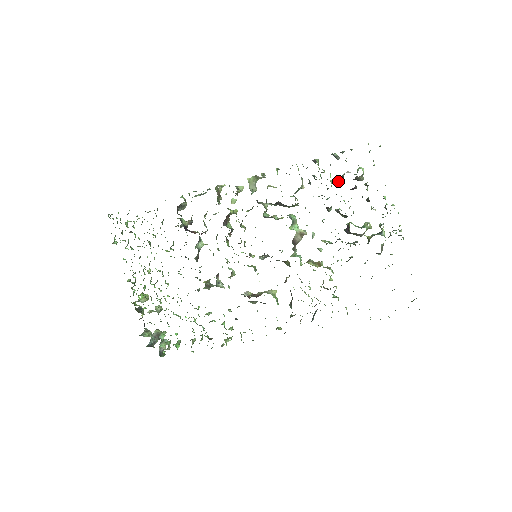
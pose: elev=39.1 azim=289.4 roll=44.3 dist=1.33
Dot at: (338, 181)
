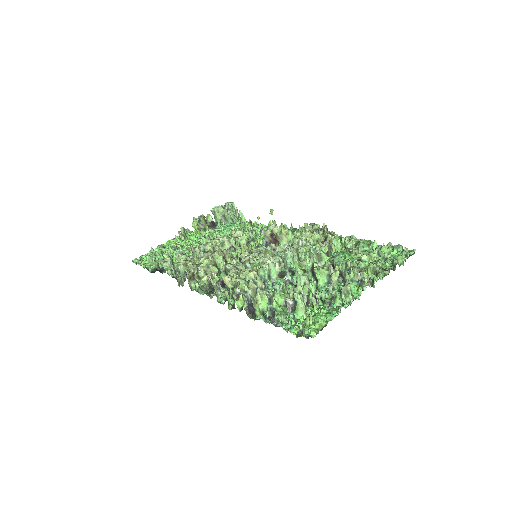
Dot at: (286, 305)
